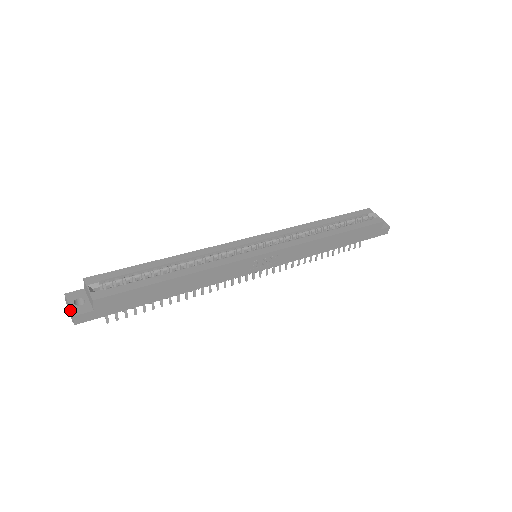
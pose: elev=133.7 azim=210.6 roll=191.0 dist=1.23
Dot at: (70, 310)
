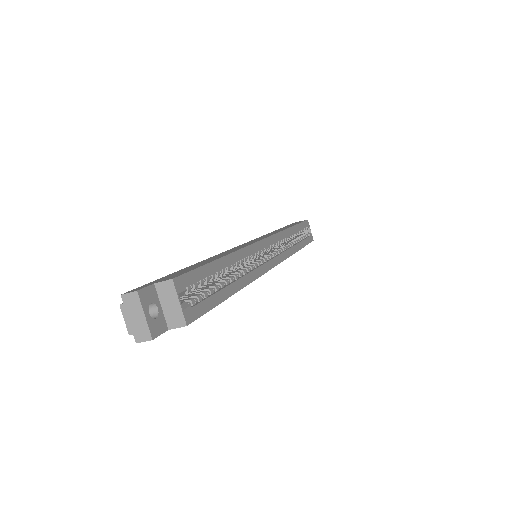
Dot at: (147, 326)
